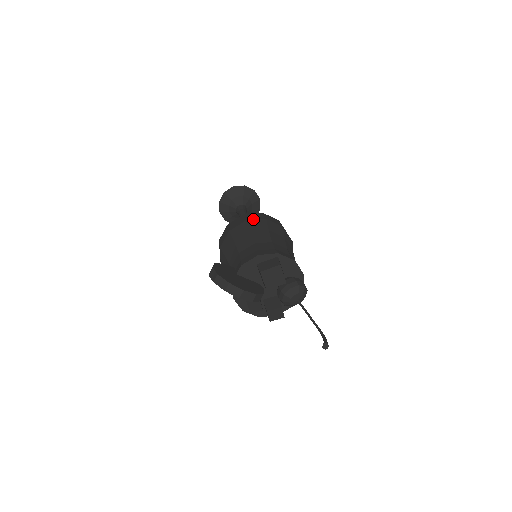
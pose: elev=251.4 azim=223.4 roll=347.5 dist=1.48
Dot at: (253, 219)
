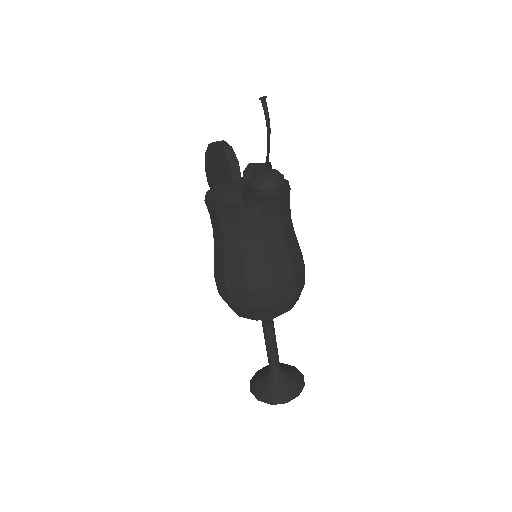
Dot at: occluded
